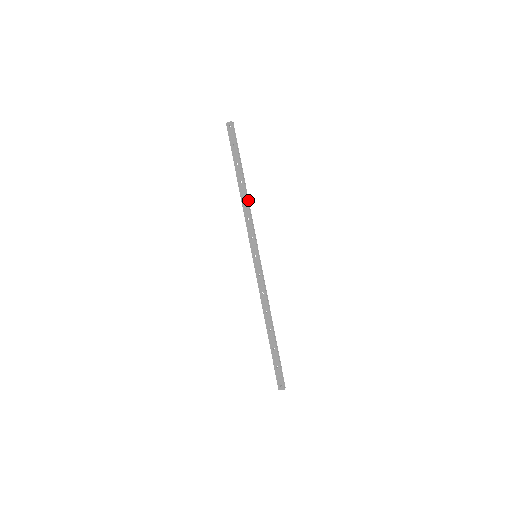
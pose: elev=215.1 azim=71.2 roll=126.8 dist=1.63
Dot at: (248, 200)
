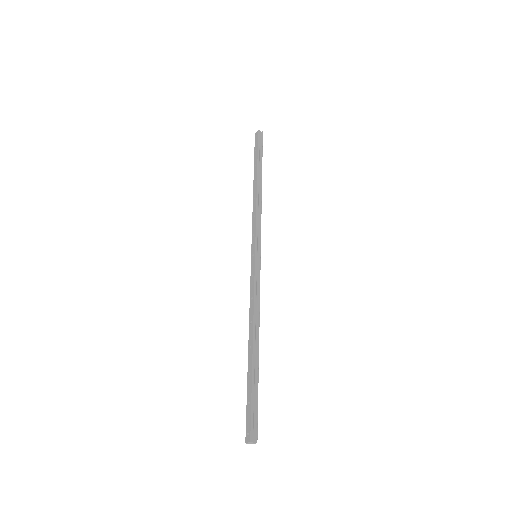
Dot at: (260, 198)
